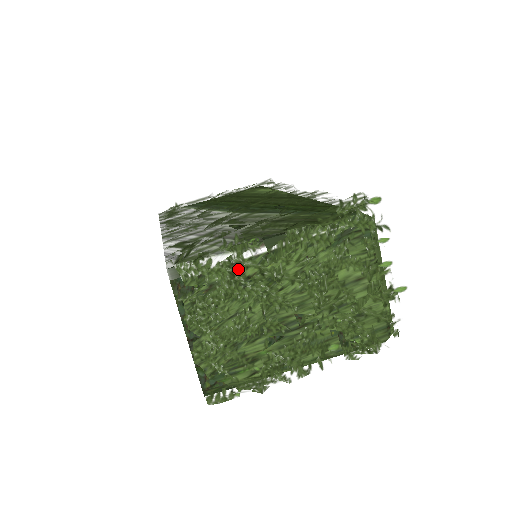
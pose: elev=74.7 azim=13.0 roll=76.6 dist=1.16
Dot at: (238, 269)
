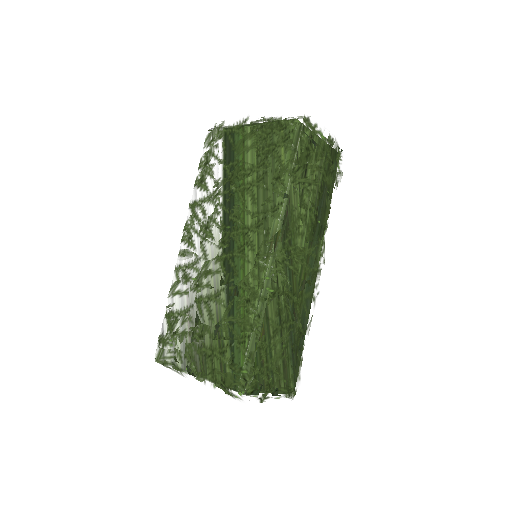
Dot at: occluded
